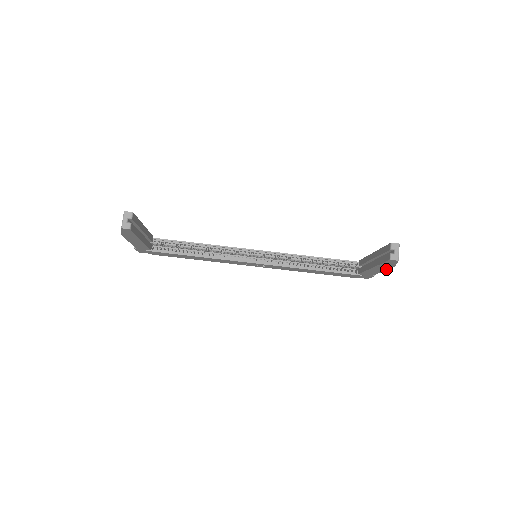
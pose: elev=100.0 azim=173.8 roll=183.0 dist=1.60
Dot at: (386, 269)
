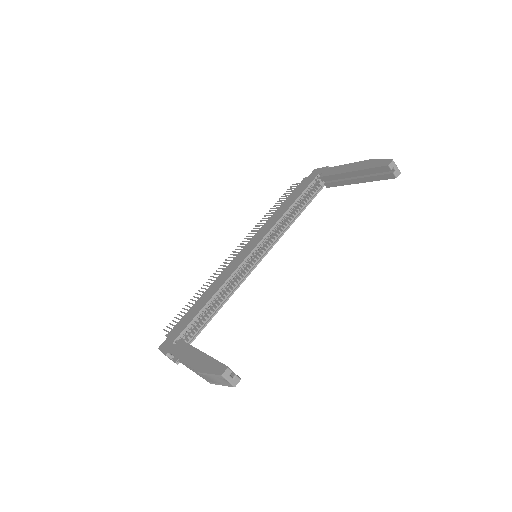
Dot at: occluded
